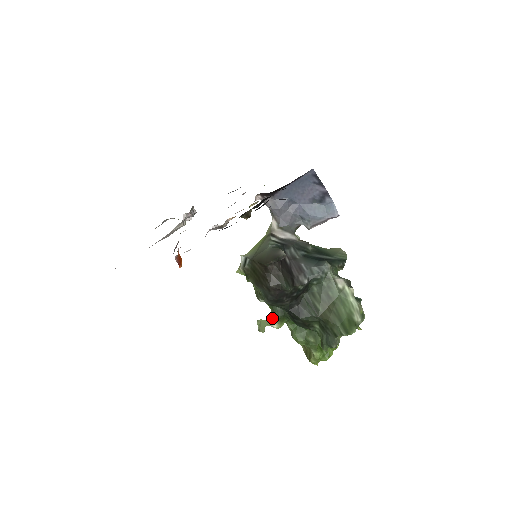
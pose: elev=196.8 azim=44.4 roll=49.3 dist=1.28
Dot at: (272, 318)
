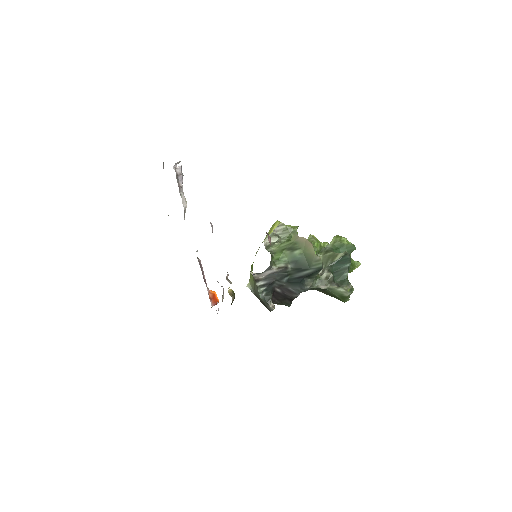
Dot at: occluded
